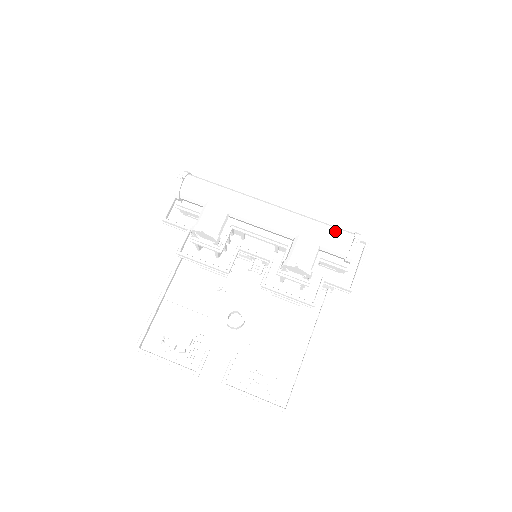
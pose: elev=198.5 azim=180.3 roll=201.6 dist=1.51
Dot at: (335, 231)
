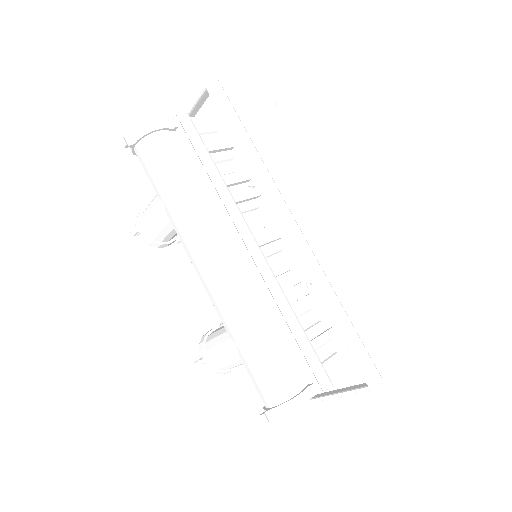
Dot at: (260, 376)
